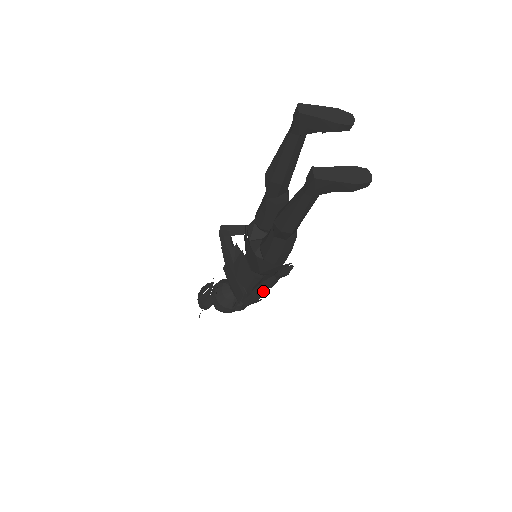
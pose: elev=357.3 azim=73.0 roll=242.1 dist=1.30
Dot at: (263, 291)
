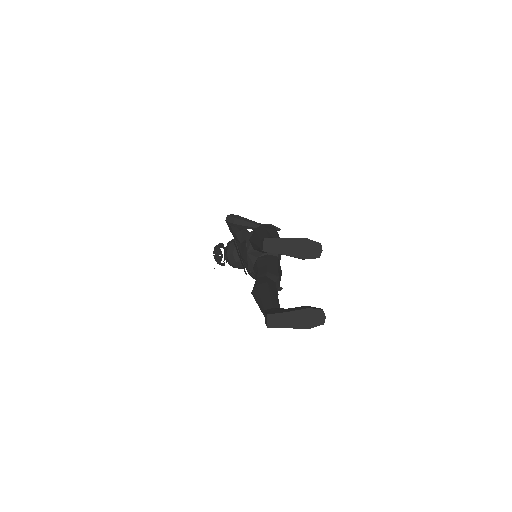
Dot at: occluded
